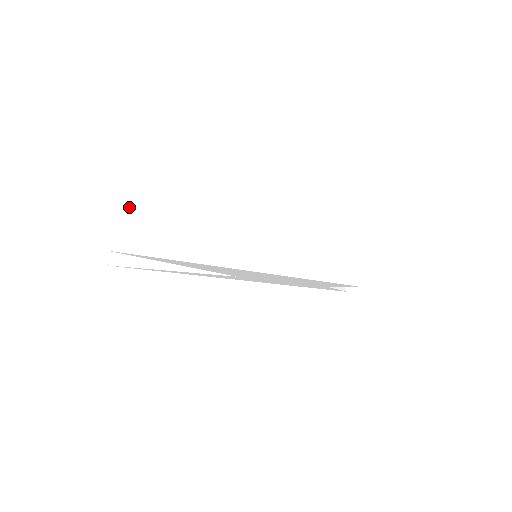
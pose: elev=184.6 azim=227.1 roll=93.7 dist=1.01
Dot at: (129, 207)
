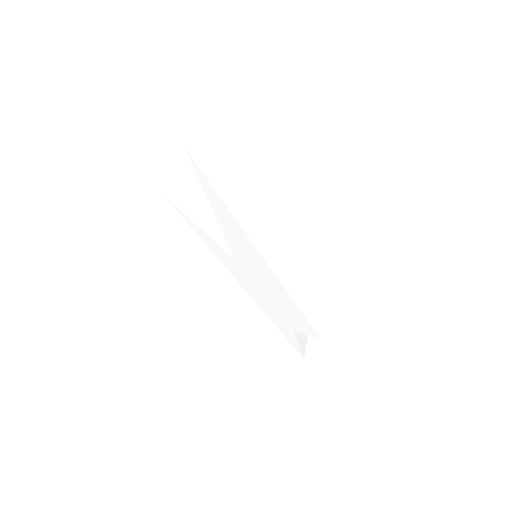
Dot at: (209, 137)
